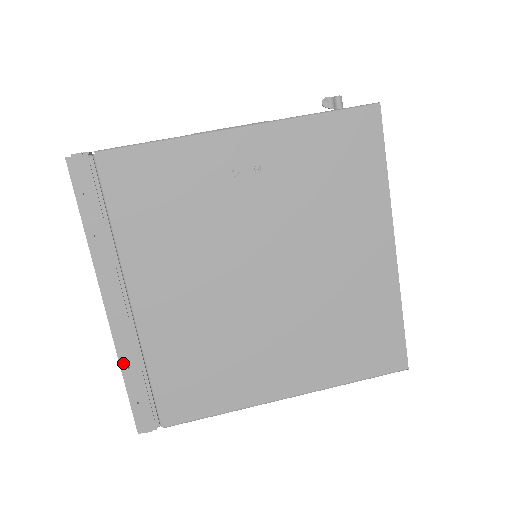
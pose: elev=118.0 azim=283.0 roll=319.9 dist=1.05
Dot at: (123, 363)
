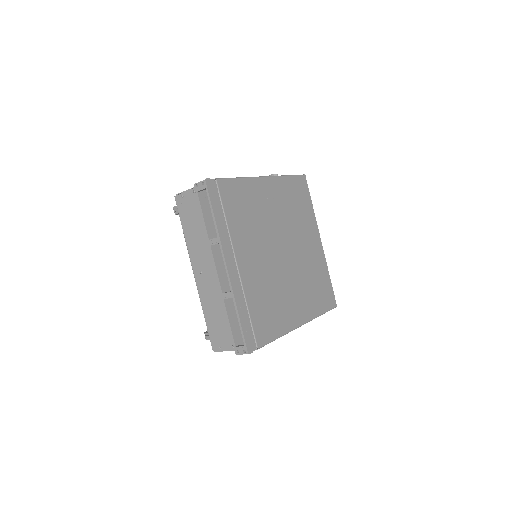
Dot at: (238, 305)
